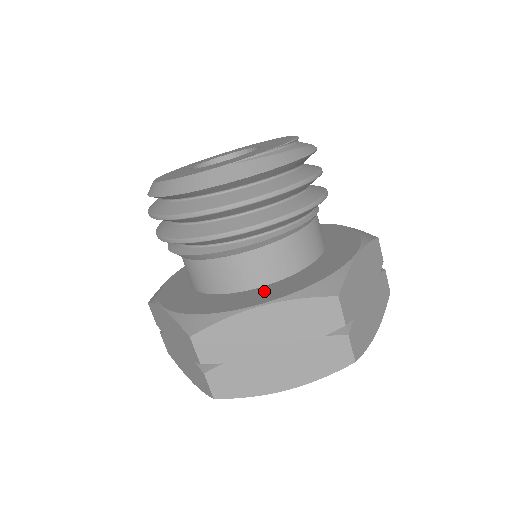
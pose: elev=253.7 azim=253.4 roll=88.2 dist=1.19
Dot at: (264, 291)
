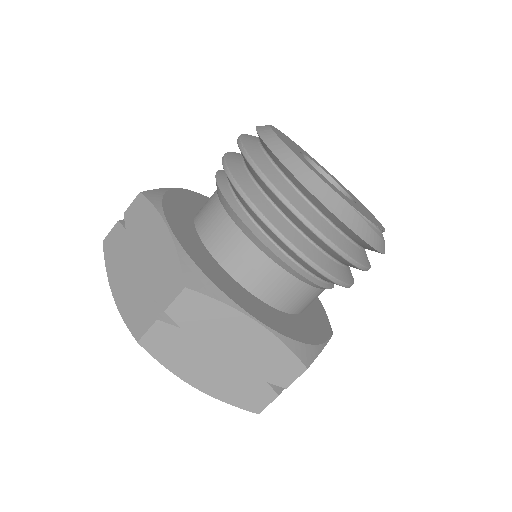
Dot at: (261, 307)
